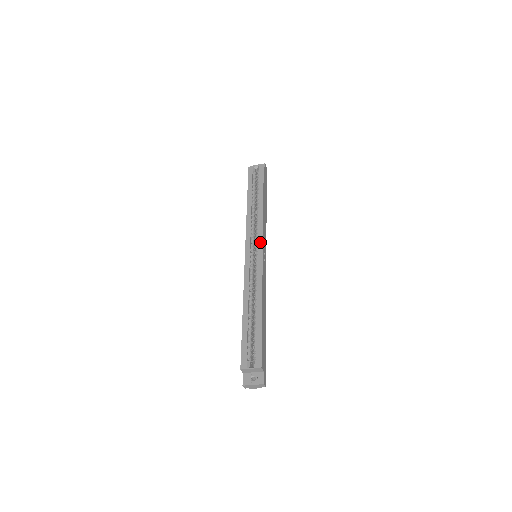
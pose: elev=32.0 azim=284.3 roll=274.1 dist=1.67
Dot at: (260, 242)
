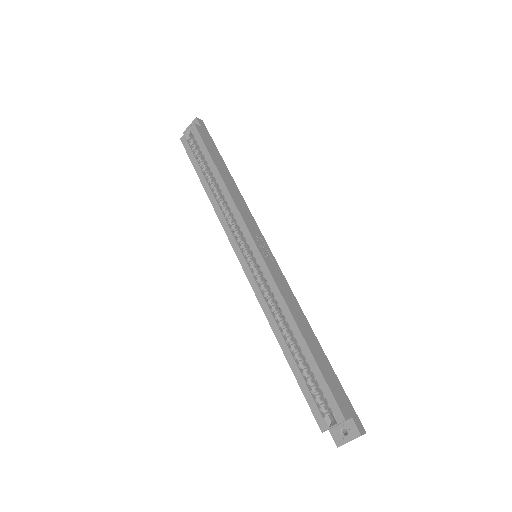
Dot at: (248, 238)
